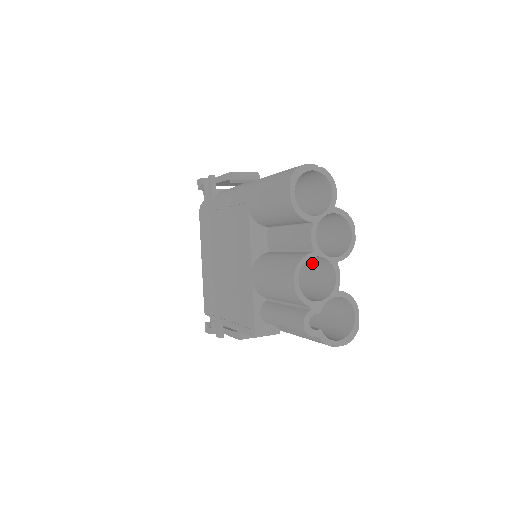
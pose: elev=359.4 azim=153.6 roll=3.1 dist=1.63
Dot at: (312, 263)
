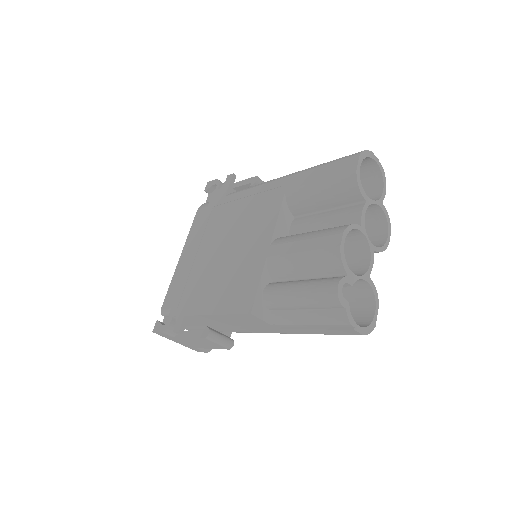
Dot at: occluded
